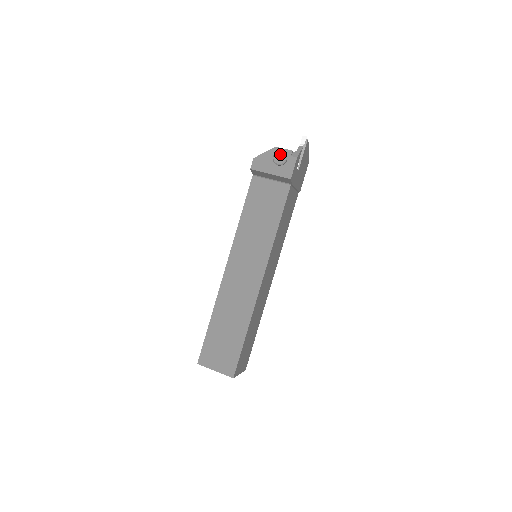
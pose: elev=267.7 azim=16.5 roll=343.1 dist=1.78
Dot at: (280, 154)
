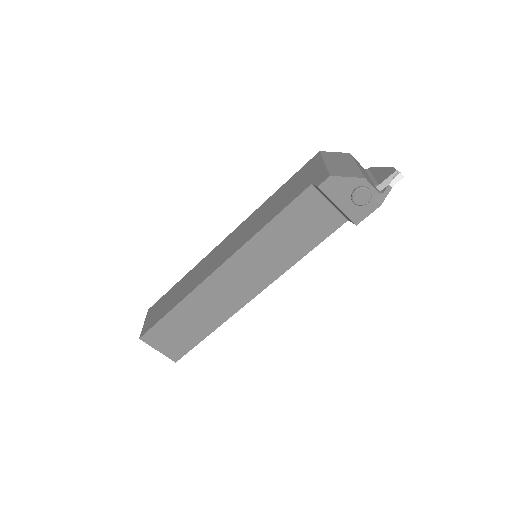
Dot at: (365, 193)
